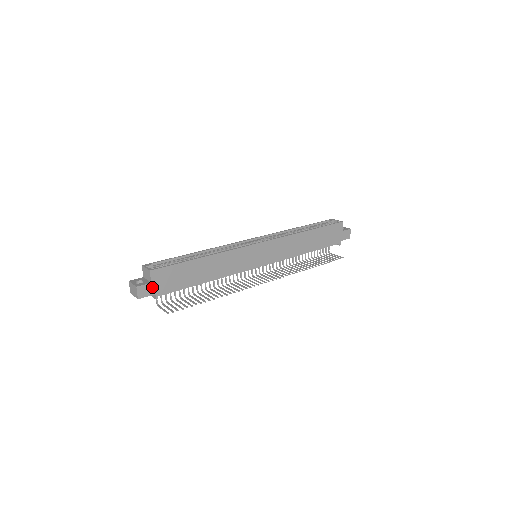
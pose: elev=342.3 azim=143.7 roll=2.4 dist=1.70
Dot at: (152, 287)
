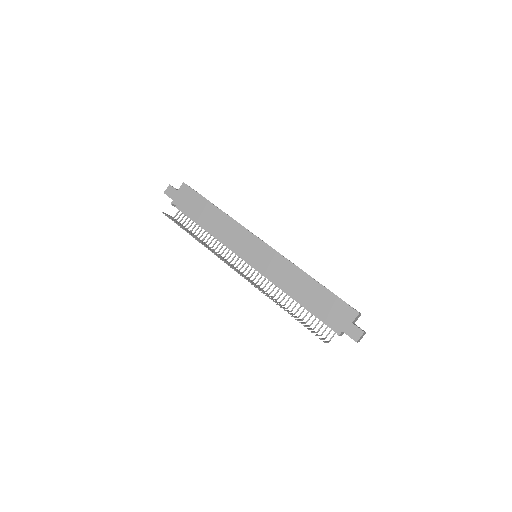
Dot at: (176, 194)
